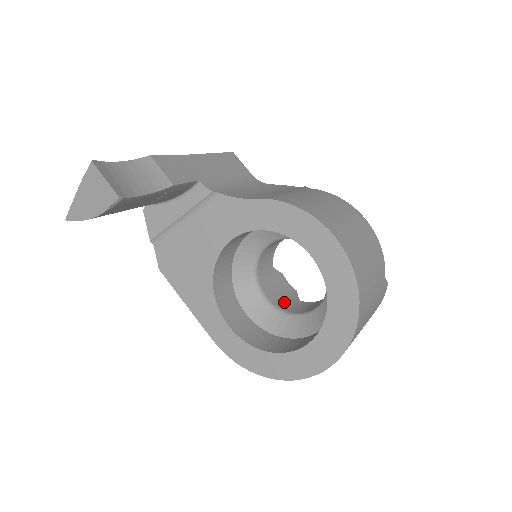
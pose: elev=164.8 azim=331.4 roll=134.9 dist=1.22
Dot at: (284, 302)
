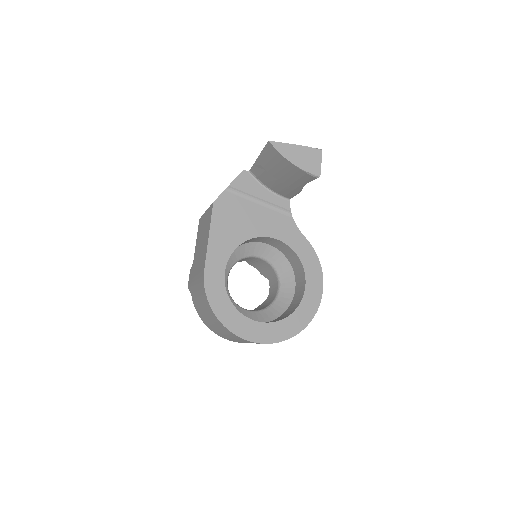
Dot at: occluded
